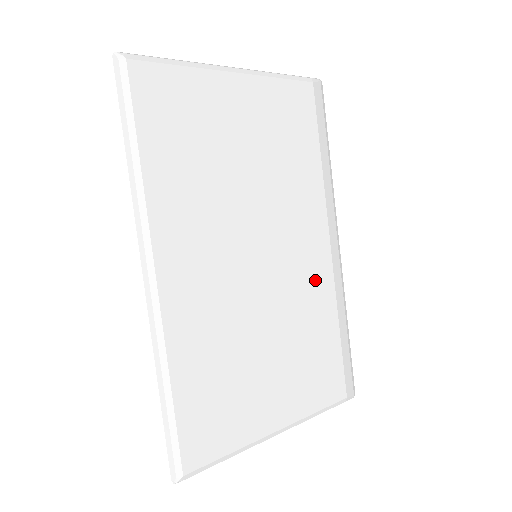
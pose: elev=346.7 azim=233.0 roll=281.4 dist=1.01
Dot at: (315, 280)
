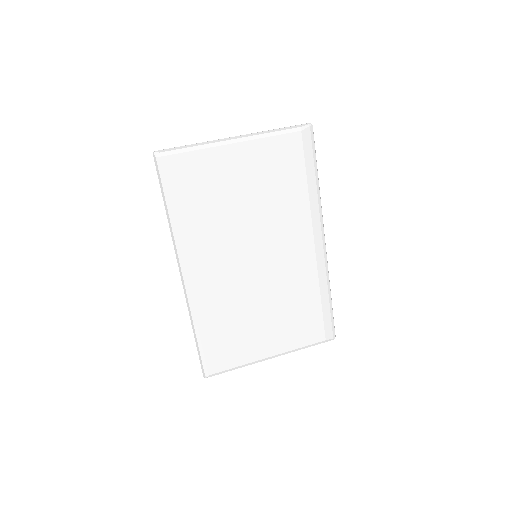
Dot at: (300, 269)
